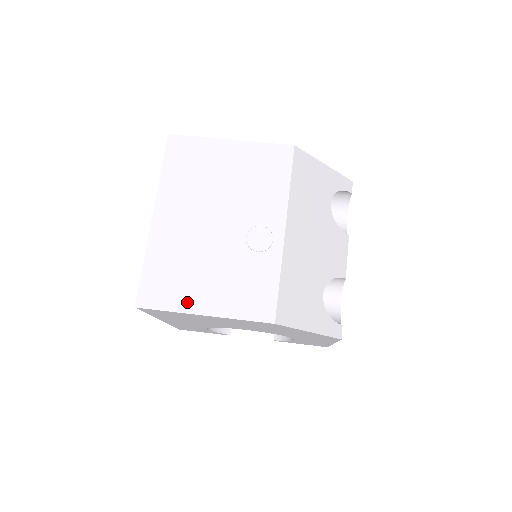
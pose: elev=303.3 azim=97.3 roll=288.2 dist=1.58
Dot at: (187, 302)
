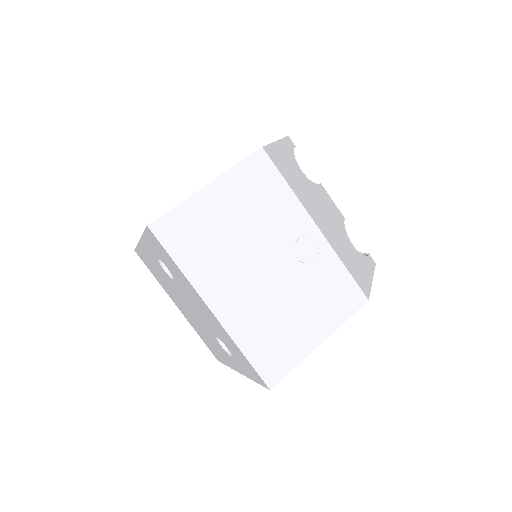
Dot at: (302, 347)
